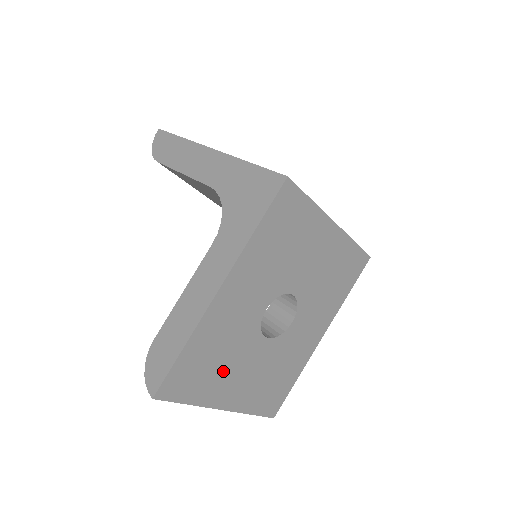
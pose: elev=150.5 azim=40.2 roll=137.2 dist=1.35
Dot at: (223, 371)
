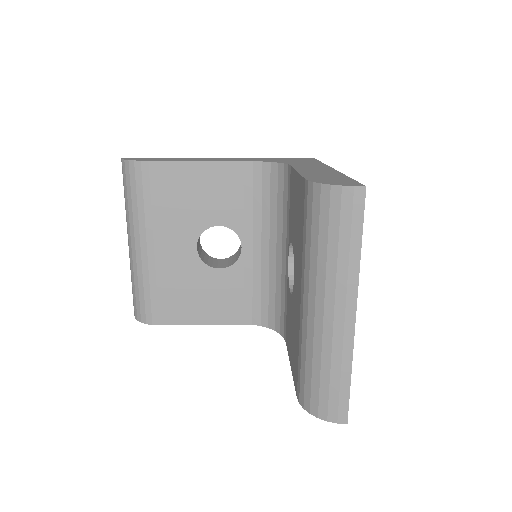
Dot at: occluded
